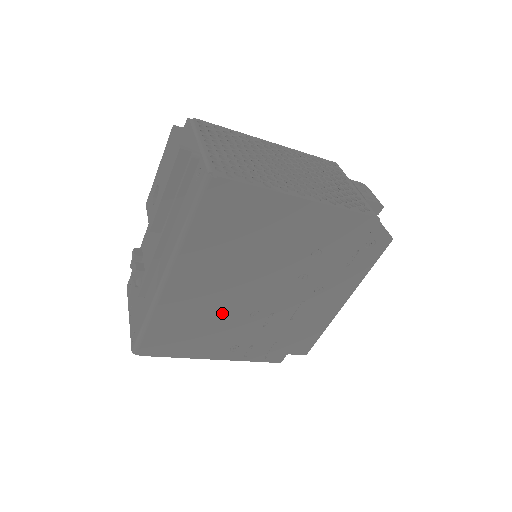
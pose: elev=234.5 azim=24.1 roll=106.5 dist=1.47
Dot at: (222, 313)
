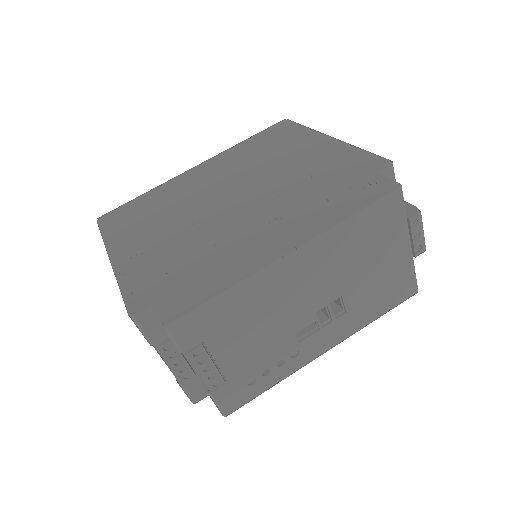
Dot at: (182, 207)
